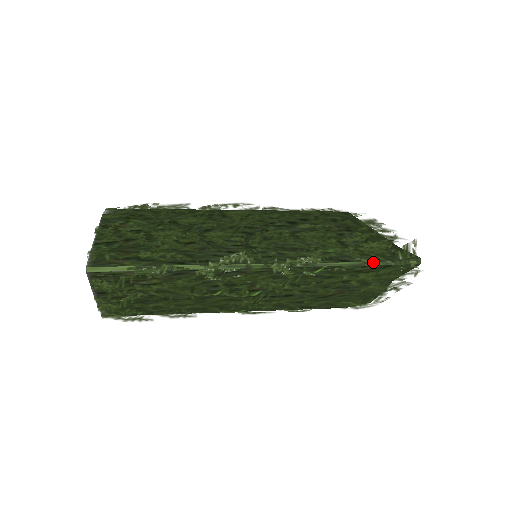
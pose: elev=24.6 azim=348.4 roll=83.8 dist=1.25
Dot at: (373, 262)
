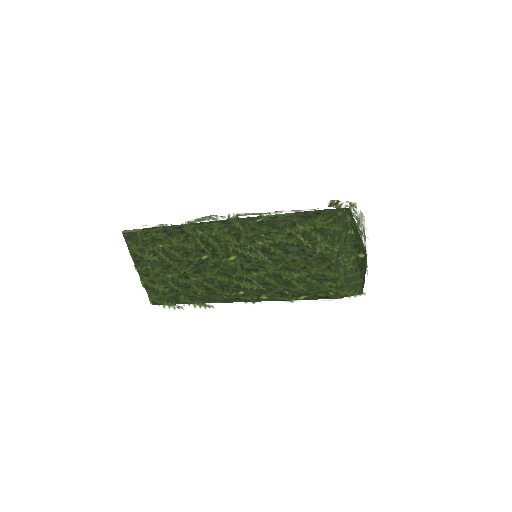
Dot at: (303, 211)
